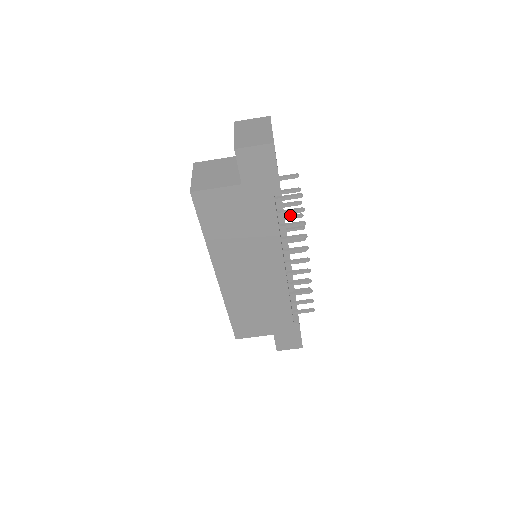
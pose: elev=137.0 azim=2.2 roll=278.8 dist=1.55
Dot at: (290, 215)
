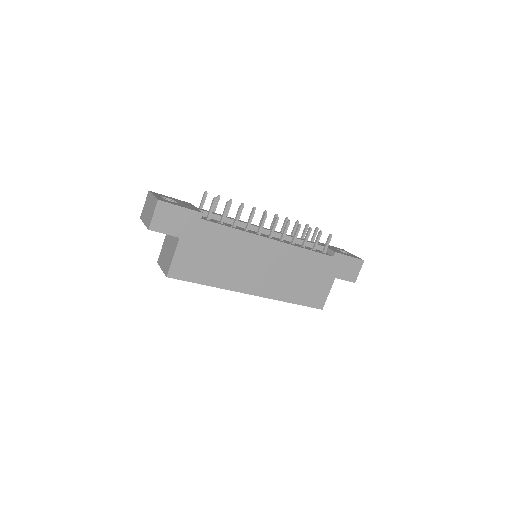
Dot at: occluded
